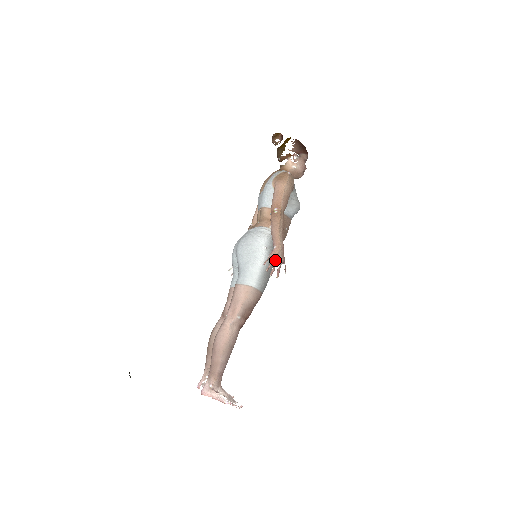
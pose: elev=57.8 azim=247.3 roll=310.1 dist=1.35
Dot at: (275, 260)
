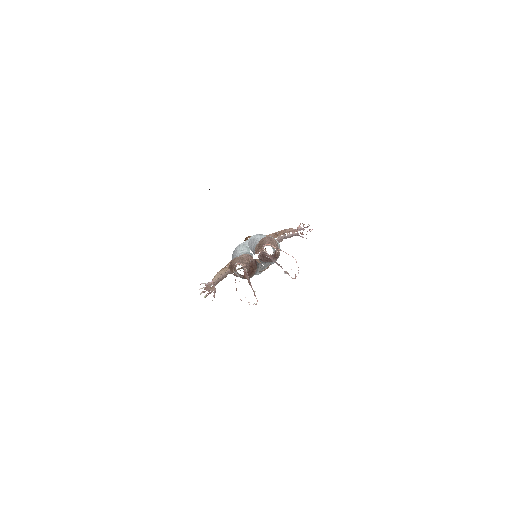
Dot at: occluded
